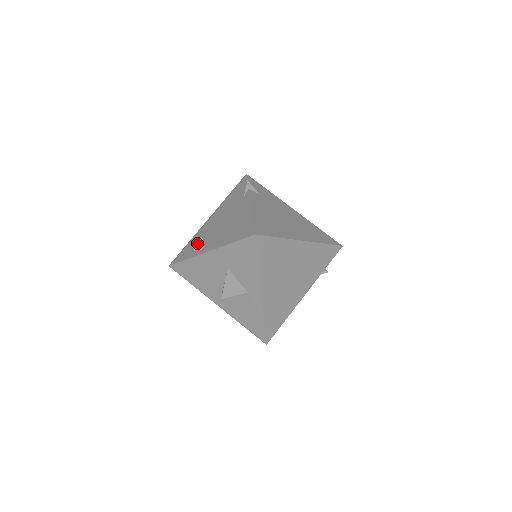
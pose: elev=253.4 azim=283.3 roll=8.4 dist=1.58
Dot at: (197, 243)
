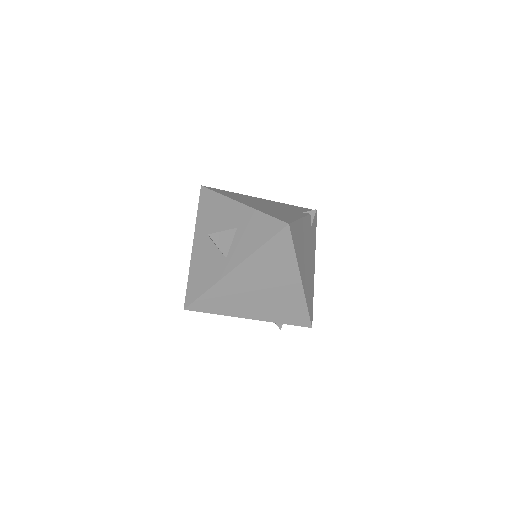
Dot at: (238, 196)
